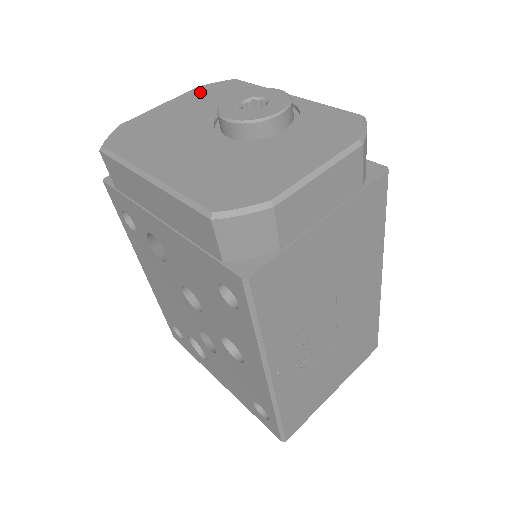
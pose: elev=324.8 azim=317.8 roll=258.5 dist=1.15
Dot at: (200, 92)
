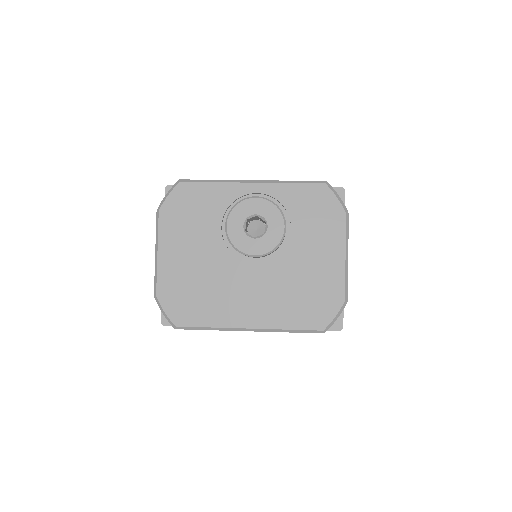
Dot at: (171, 218)
